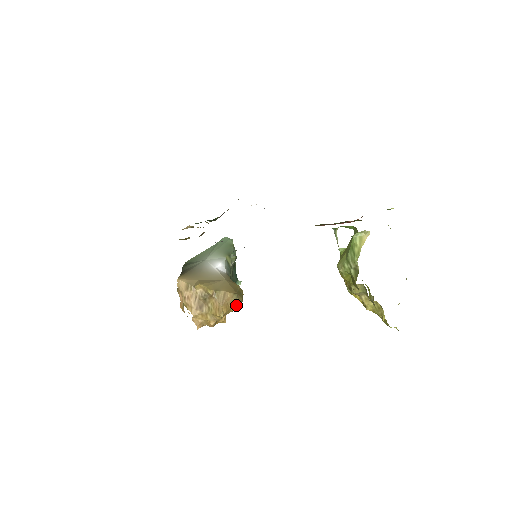
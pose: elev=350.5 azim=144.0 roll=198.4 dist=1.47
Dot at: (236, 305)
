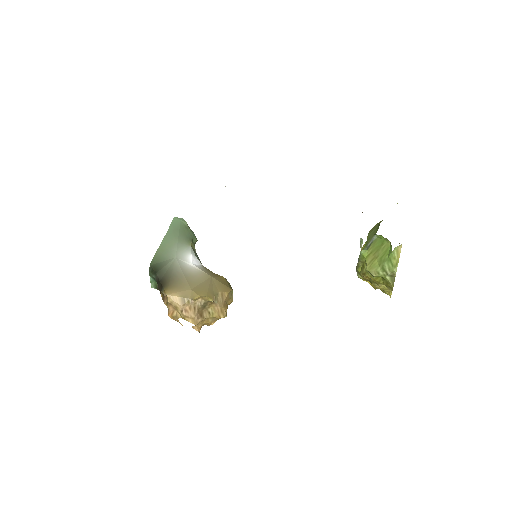
Dot at: (232, 299)
